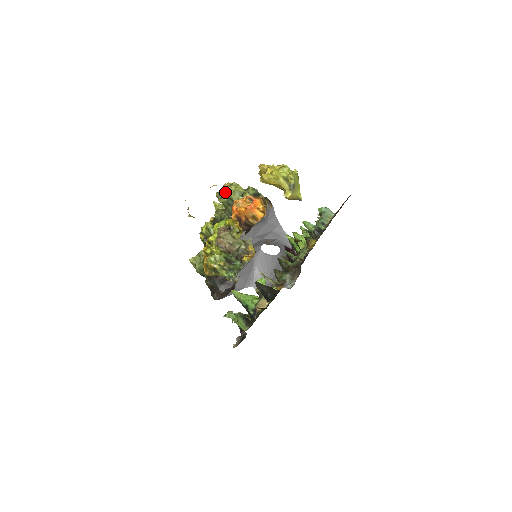
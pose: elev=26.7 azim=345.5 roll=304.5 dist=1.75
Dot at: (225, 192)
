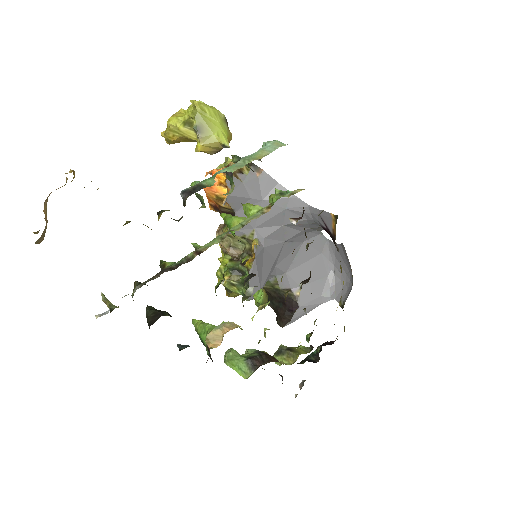
Dot at: occluded
